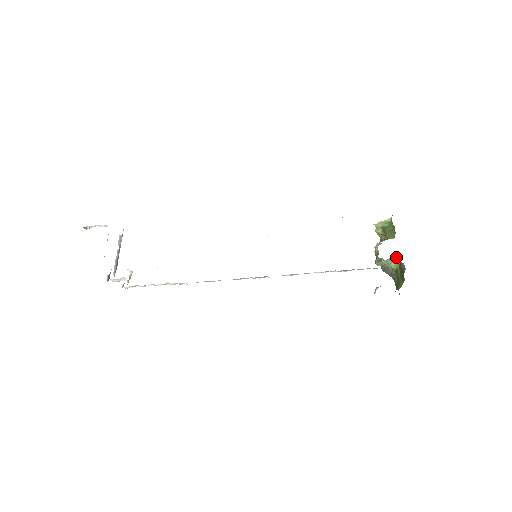
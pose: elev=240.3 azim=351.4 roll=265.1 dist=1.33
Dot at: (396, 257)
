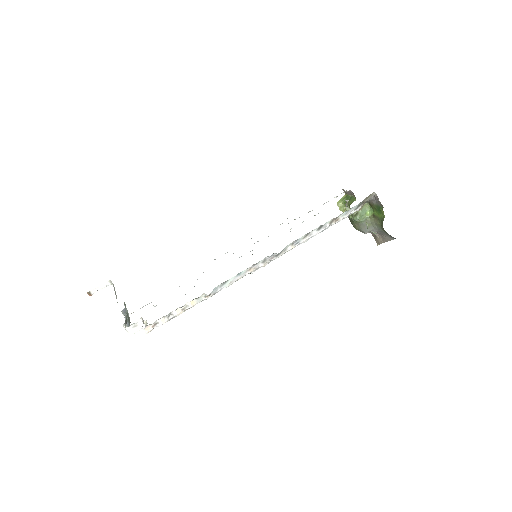
Dot at: (366, 206)
